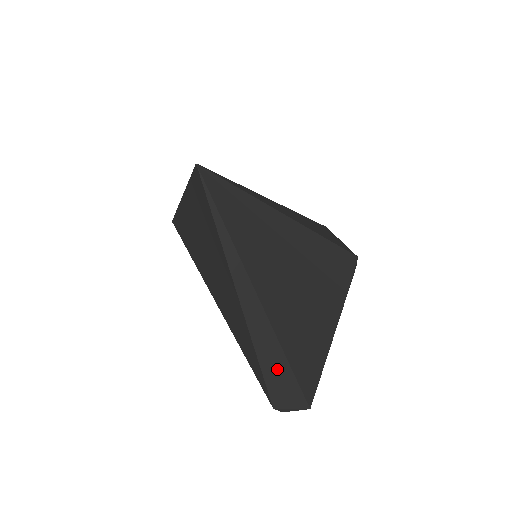
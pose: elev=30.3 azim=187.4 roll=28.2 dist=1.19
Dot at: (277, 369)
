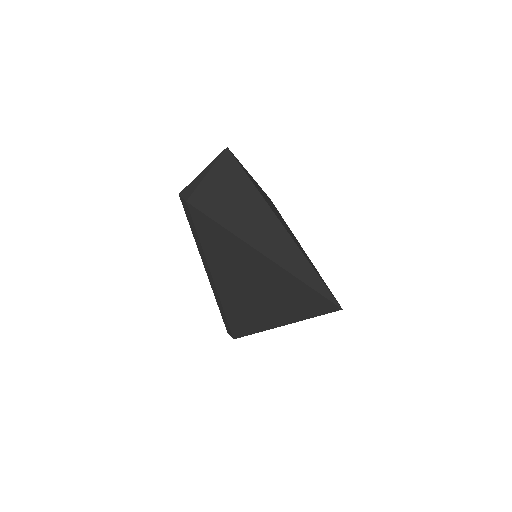
Dot at: occluded
